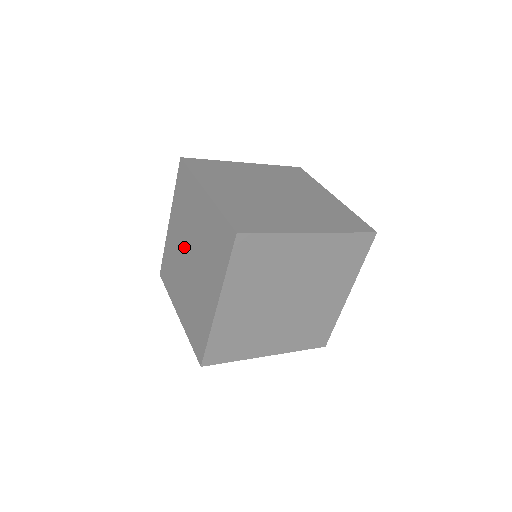
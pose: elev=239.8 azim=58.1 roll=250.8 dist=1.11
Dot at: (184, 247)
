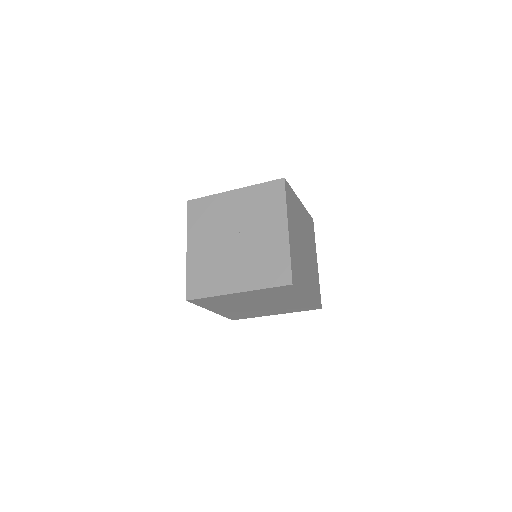
Dot at: (235, 226)
